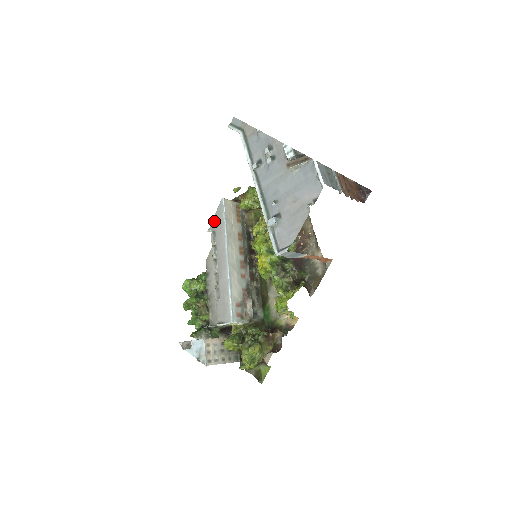
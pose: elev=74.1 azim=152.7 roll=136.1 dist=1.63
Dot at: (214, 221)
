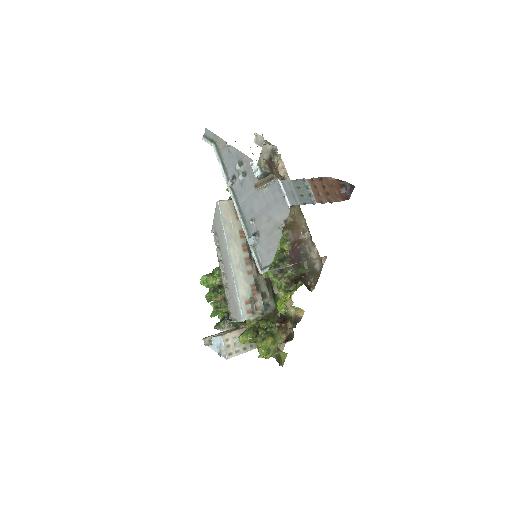
Dot at: (214, 223)
